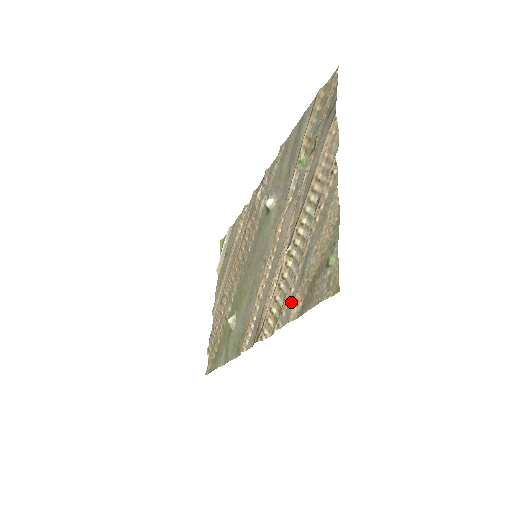
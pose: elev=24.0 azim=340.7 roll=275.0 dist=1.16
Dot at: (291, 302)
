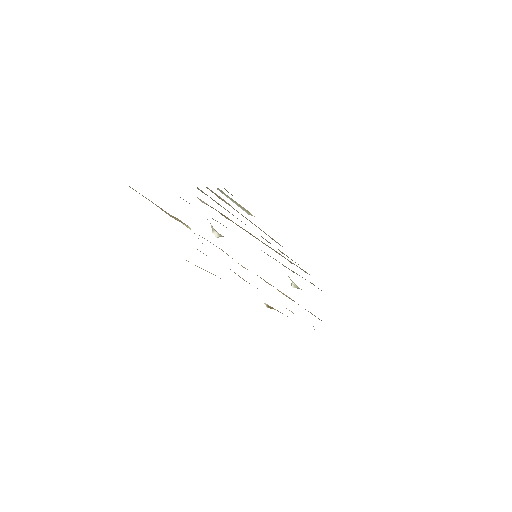
Dot at: occluded
